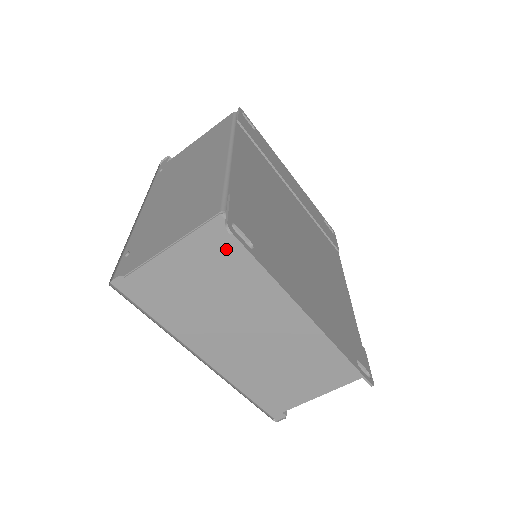
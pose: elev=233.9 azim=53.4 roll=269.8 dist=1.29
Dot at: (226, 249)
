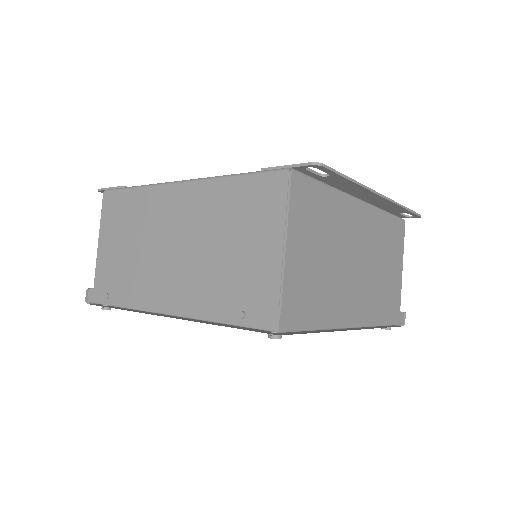
Dot at: (310, 201)
